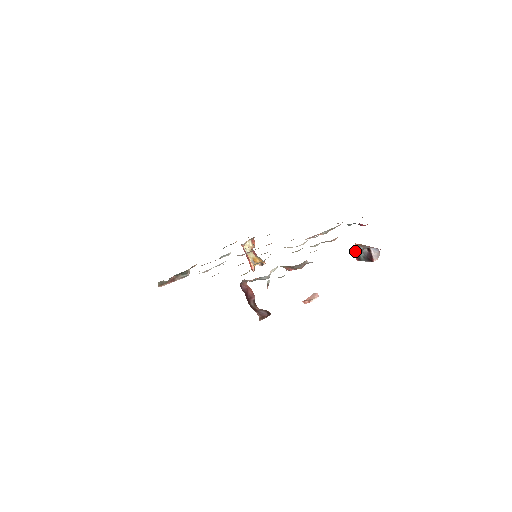
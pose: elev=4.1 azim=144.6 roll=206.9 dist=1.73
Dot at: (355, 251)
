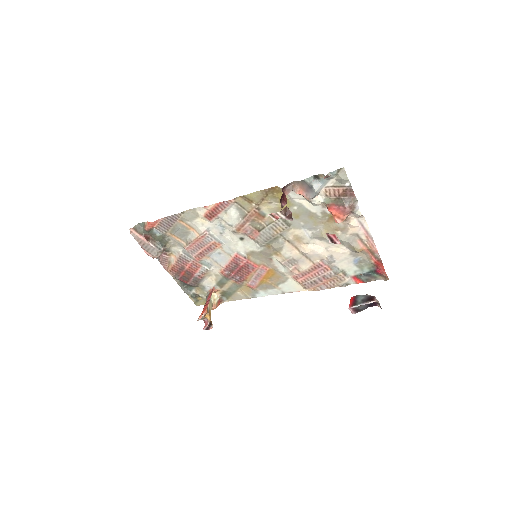
Dot at: (353, 299)
